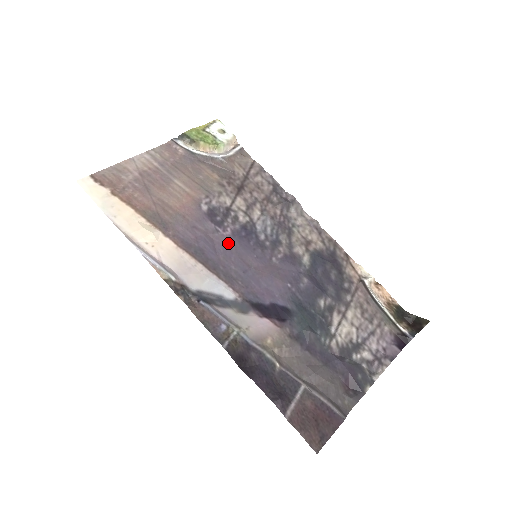
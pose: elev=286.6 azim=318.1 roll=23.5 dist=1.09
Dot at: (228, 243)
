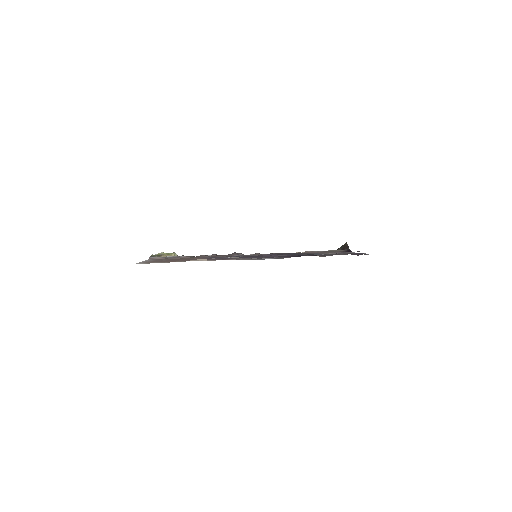
Dot at: occluded
